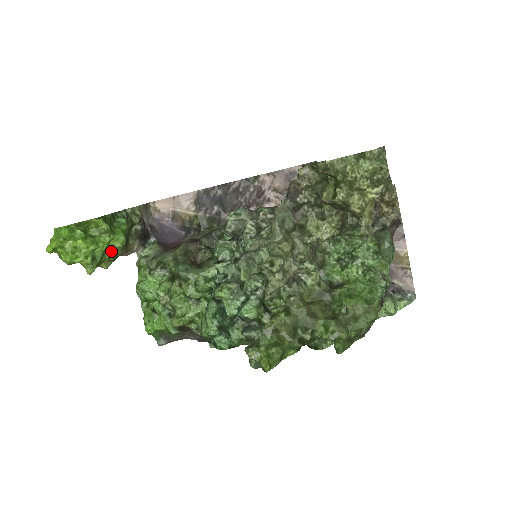
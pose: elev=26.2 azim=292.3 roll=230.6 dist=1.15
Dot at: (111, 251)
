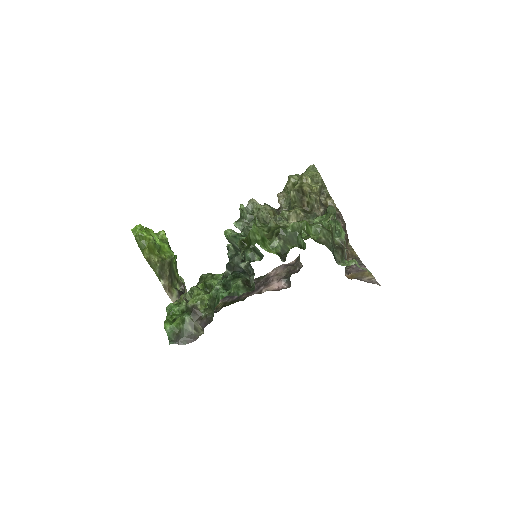
Dot at: (164, 254)
